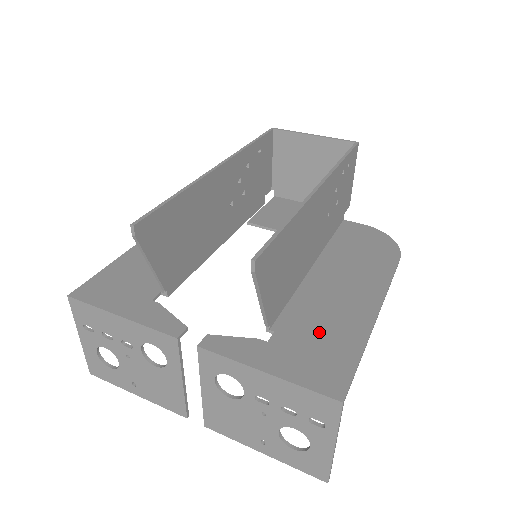
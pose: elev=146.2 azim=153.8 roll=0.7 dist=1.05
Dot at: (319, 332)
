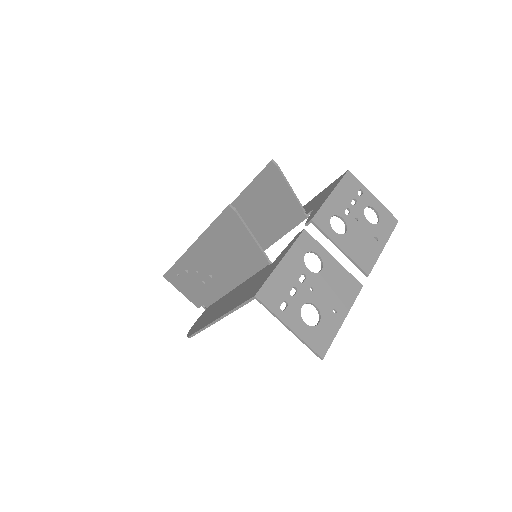
Dot at: (312, 204)
